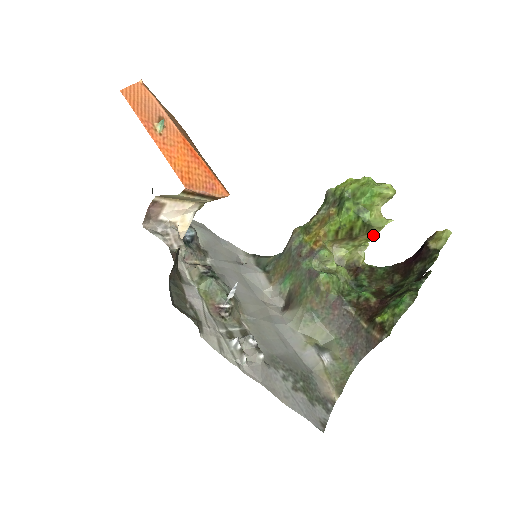
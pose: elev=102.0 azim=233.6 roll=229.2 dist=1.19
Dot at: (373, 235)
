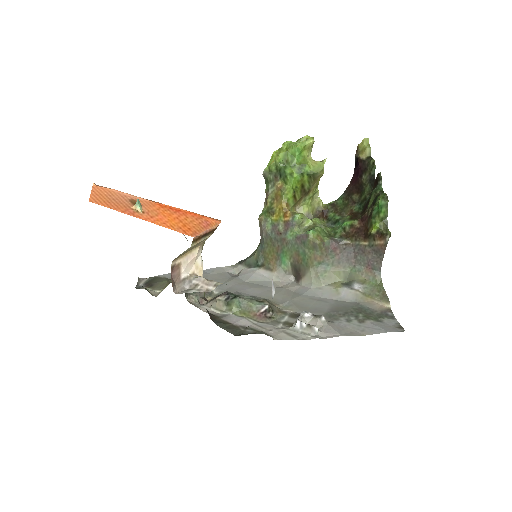
Dot at: (319, 180)
